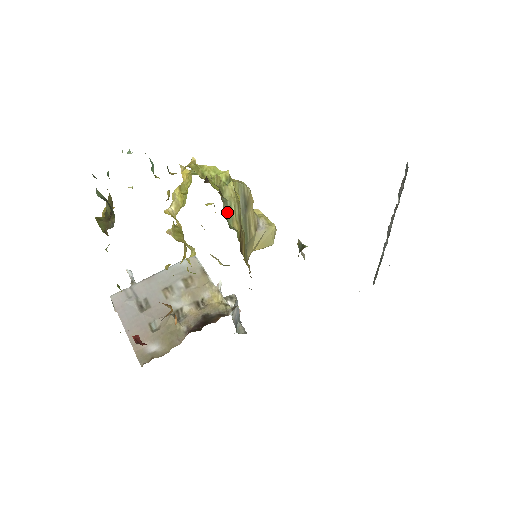
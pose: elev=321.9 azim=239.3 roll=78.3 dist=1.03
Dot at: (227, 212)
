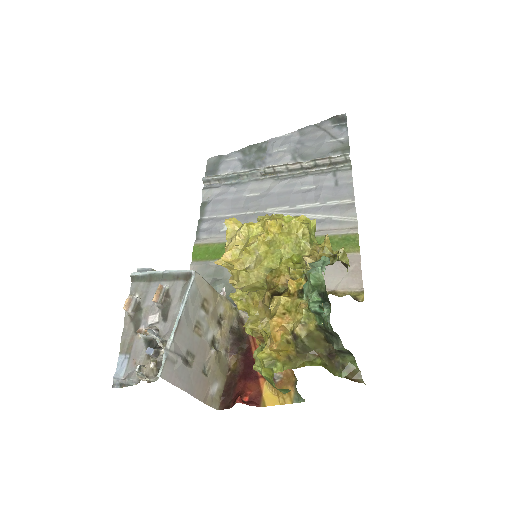
Dot at: occluded
